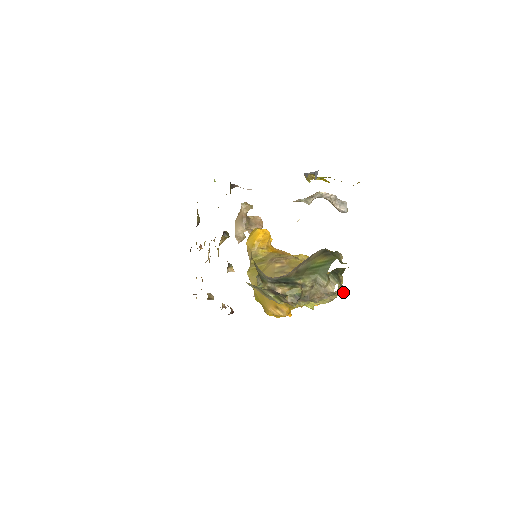
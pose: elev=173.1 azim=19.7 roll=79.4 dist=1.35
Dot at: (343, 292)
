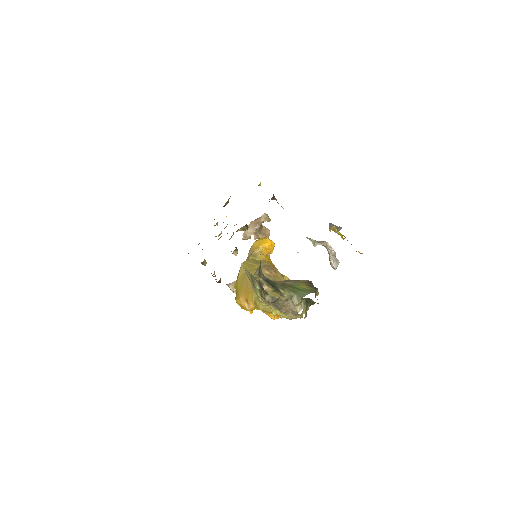
Dot at: (304, 317)
